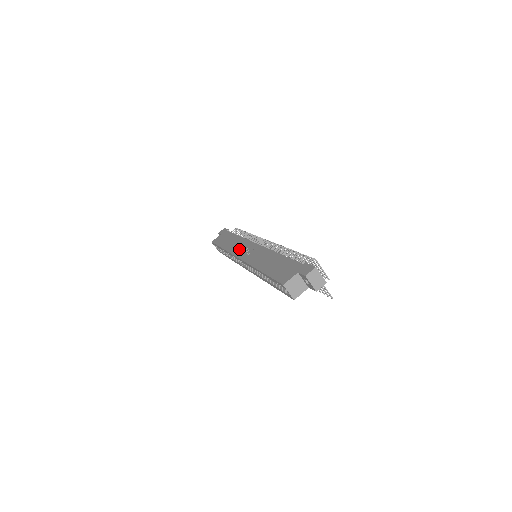
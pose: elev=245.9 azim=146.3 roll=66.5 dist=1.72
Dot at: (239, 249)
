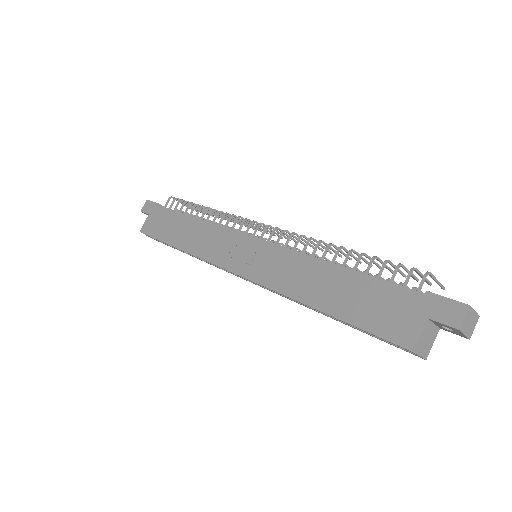
Dot at: (219, 251)
